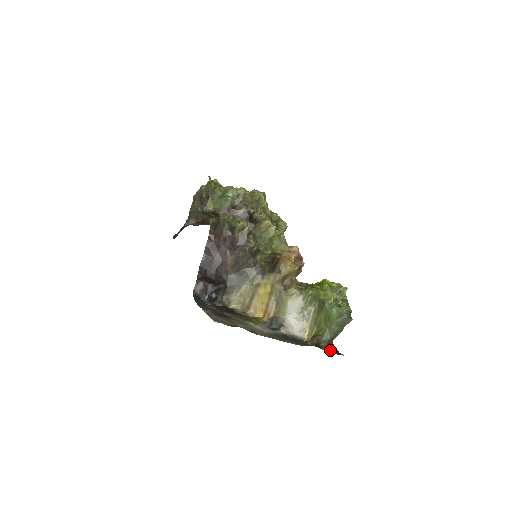
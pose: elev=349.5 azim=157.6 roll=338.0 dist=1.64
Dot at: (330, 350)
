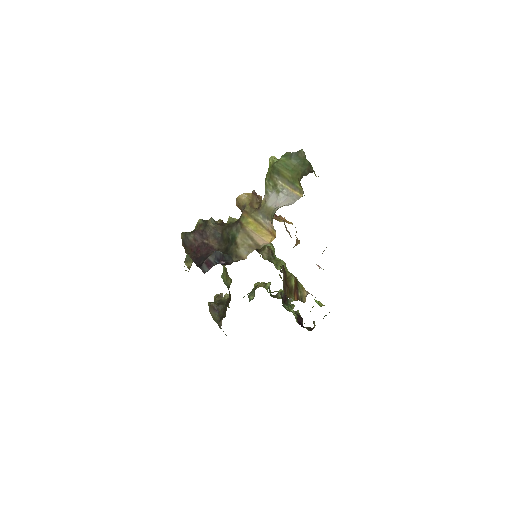
Dot at: occluded
